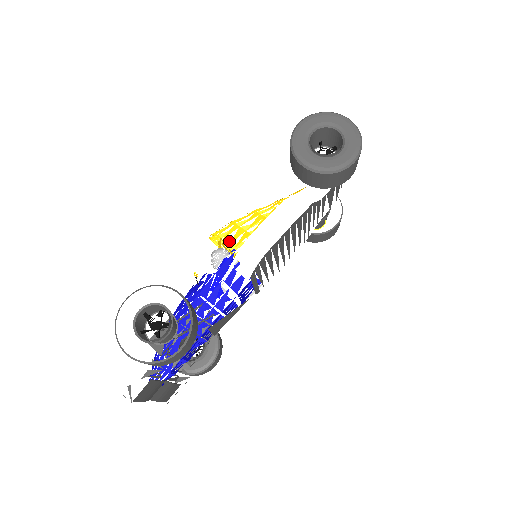
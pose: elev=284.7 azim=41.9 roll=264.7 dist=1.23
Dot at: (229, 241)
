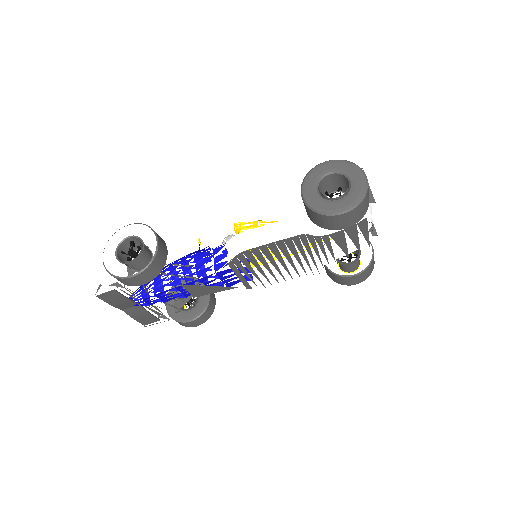
Dot at: occluded
